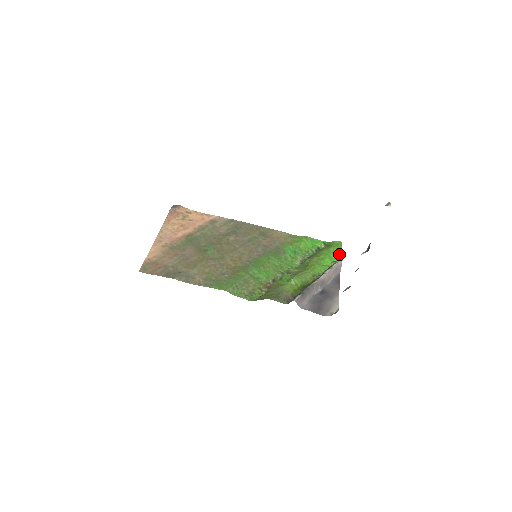
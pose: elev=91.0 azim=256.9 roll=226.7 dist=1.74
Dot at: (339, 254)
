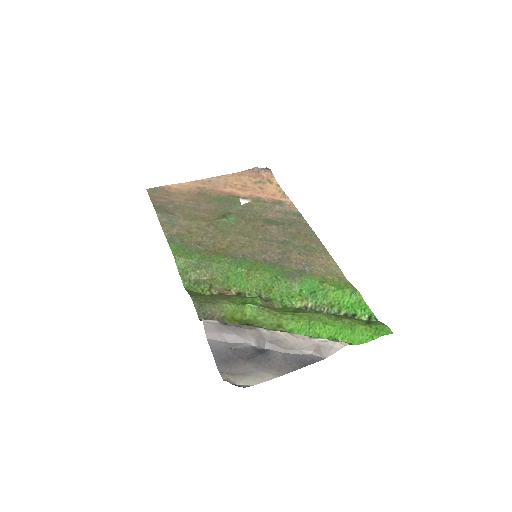
Dot at: (361, 340)
